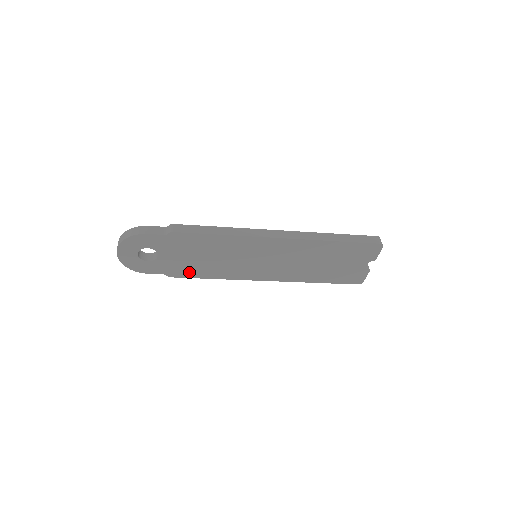
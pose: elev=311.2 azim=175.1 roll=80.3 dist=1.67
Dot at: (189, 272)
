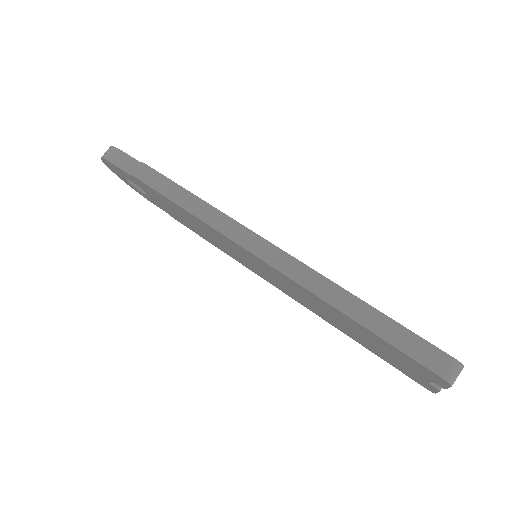
Dot at: (189, 226)
